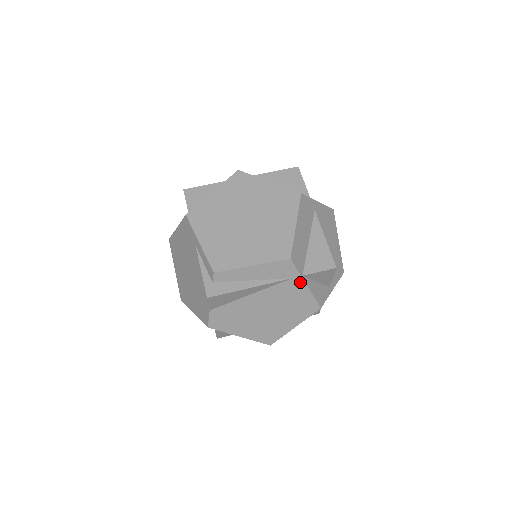
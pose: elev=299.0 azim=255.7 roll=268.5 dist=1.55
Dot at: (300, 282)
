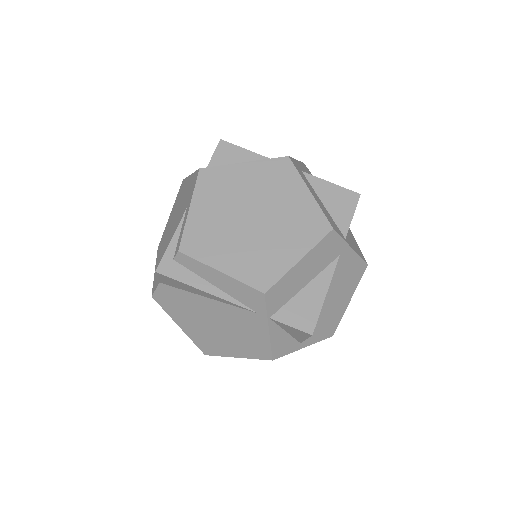
Dot at: (263, 322)
